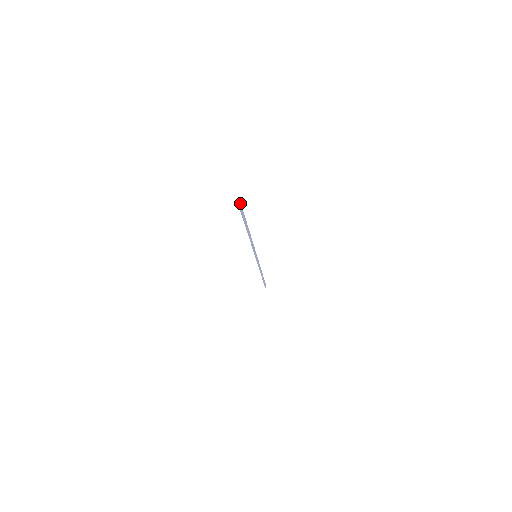
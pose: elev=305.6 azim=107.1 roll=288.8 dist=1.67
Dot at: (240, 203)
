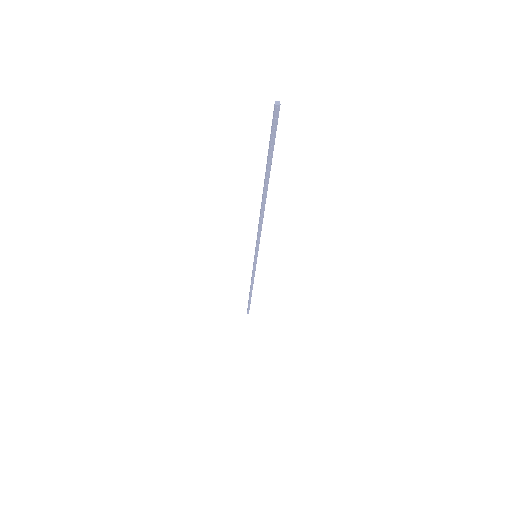
Dot at: (277, 113)
